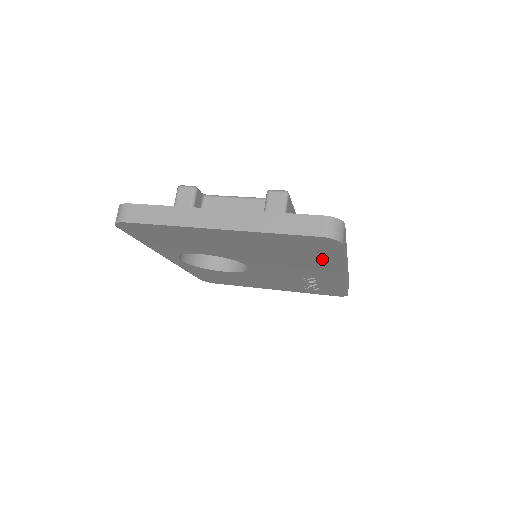
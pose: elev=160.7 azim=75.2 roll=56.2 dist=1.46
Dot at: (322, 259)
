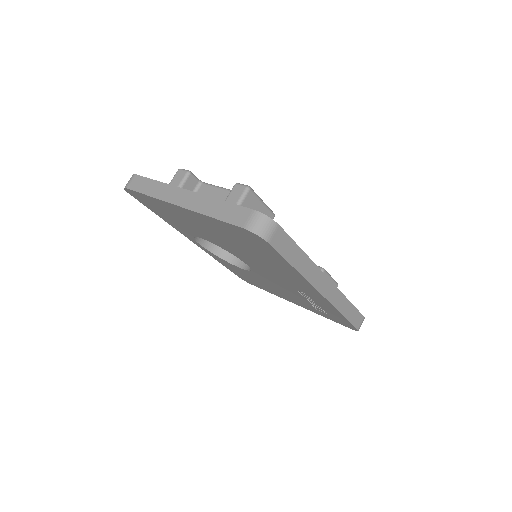
Dot at: (279, 263)
